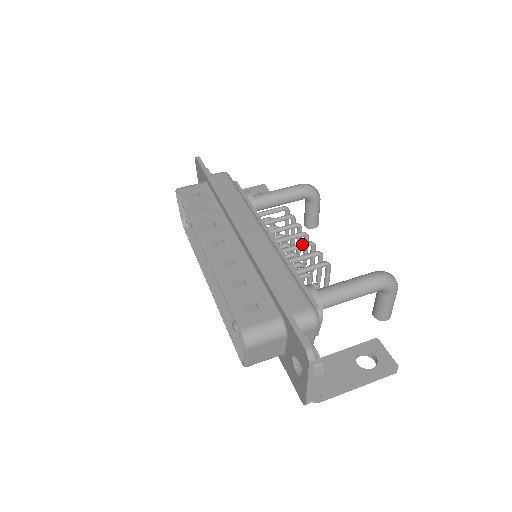
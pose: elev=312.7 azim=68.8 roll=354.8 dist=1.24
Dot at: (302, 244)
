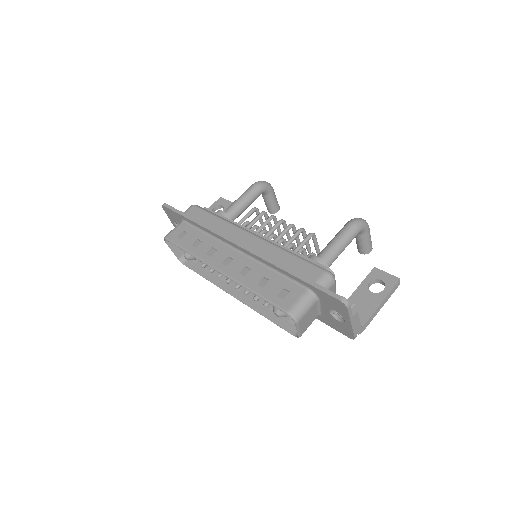
Dot at: (285, 230)
